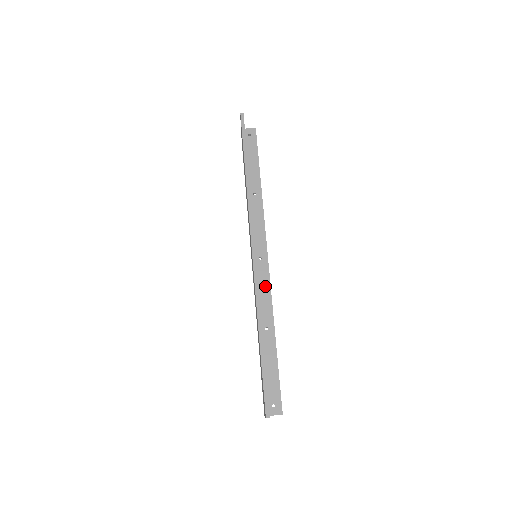
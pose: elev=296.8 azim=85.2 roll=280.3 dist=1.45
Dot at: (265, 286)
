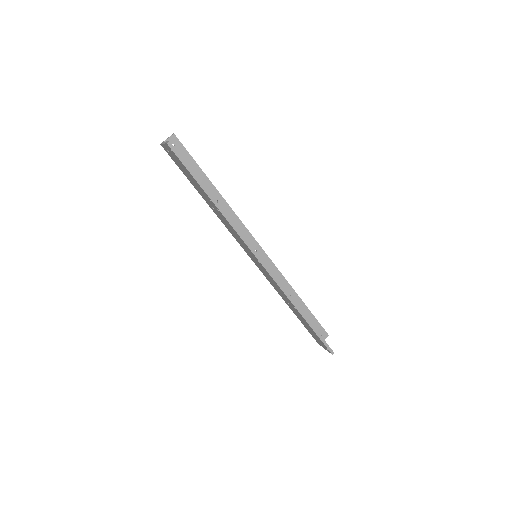
Dot at: (272, 269)
